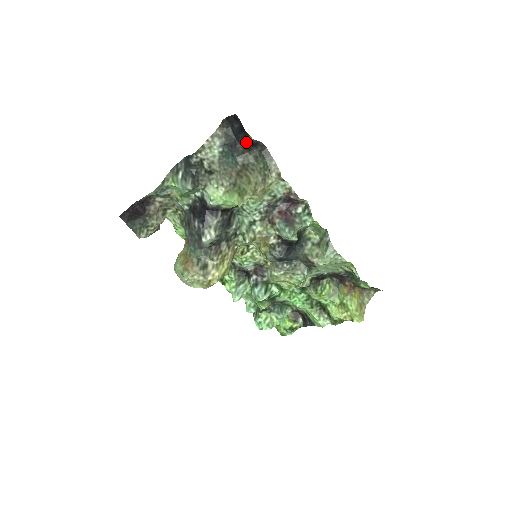
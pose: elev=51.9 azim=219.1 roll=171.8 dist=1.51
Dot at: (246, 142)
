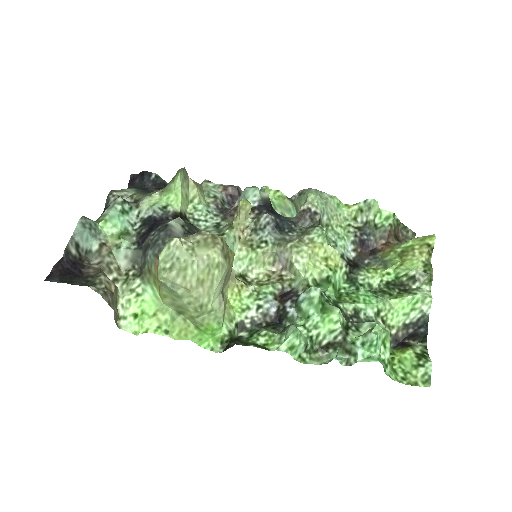
Dot at: (154, 182)
